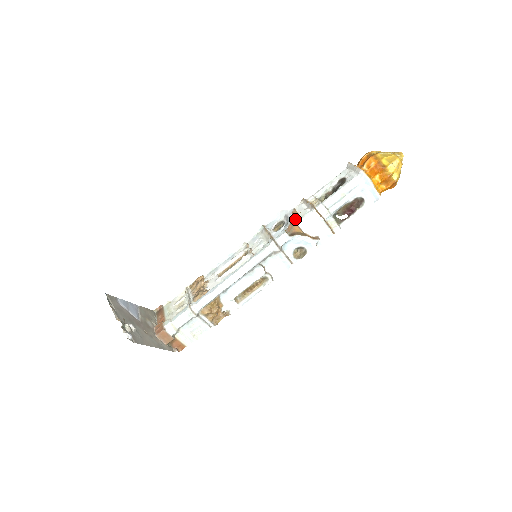
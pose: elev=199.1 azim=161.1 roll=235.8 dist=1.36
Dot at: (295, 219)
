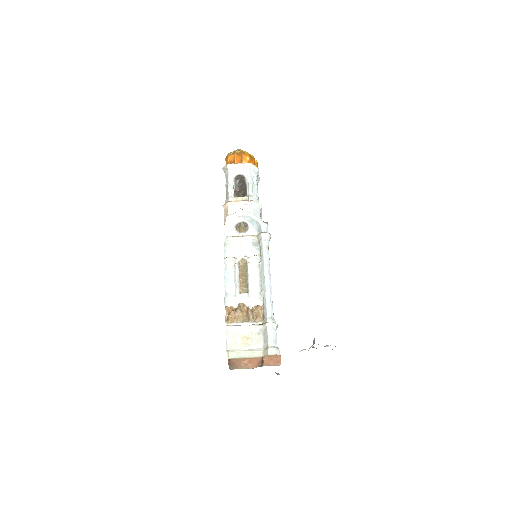
Dot at: (249, 215)
